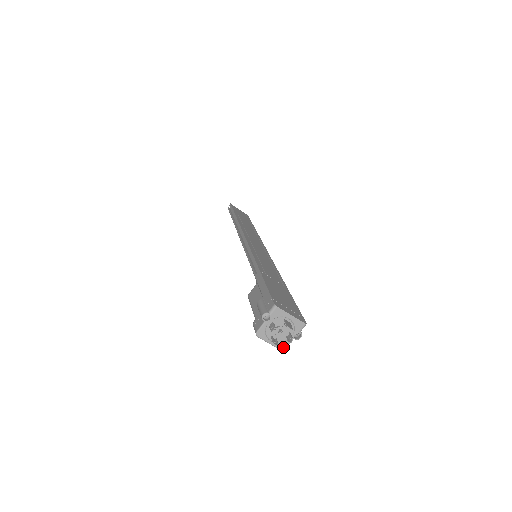
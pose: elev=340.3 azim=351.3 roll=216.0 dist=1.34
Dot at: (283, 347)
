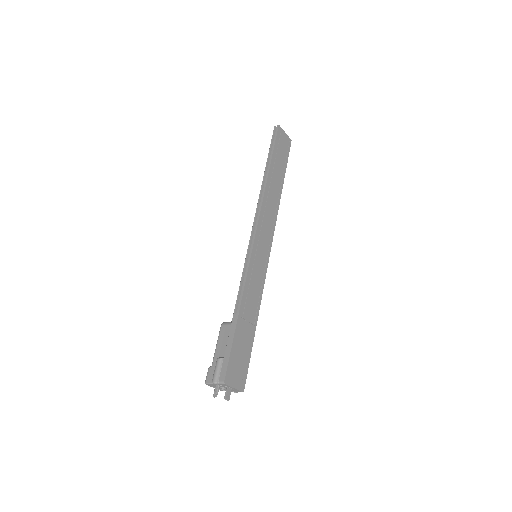
Dot at: occluded
